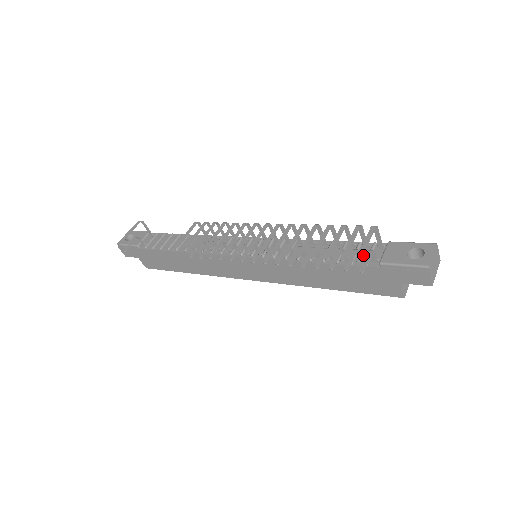
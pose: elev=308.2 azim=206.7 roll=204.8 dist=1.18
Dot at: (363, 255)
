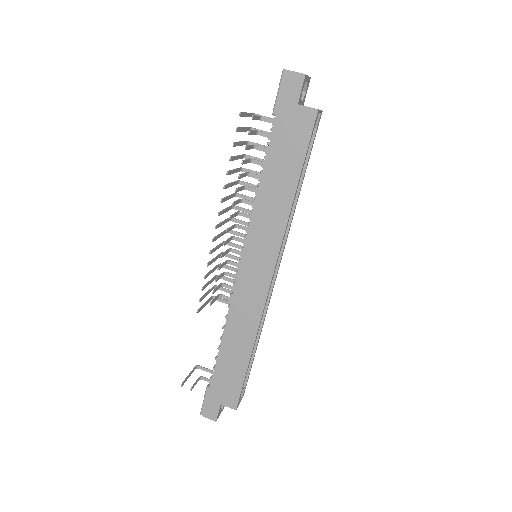
Dot at: occluded
